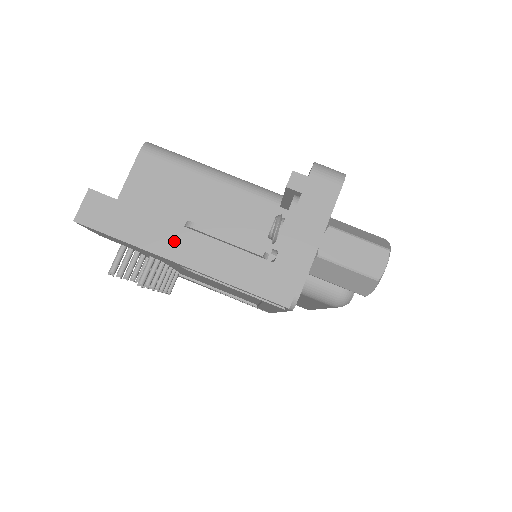
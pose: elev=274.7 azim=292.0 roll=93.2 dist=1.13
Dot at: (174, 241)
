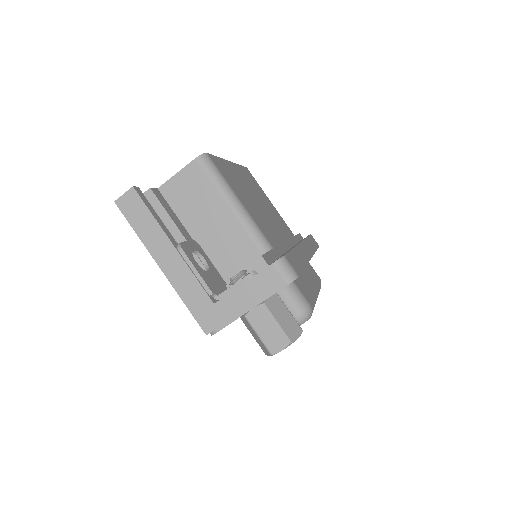
Dot at: (164, 252)
